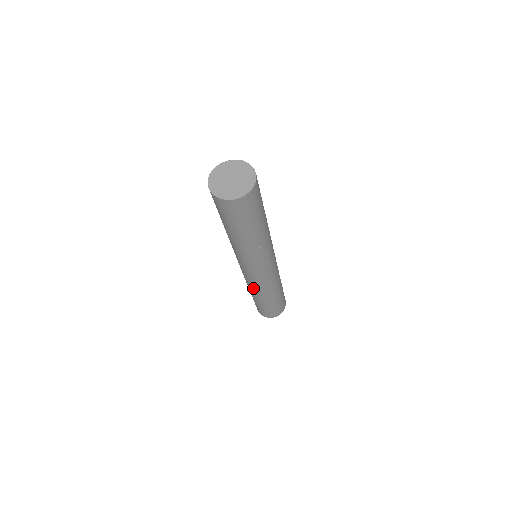
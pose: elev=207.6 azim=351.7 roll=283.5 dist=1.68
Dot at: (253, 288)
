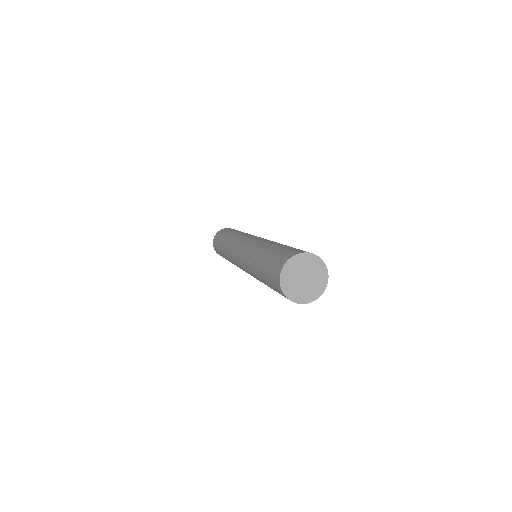
Dot at: occluded
